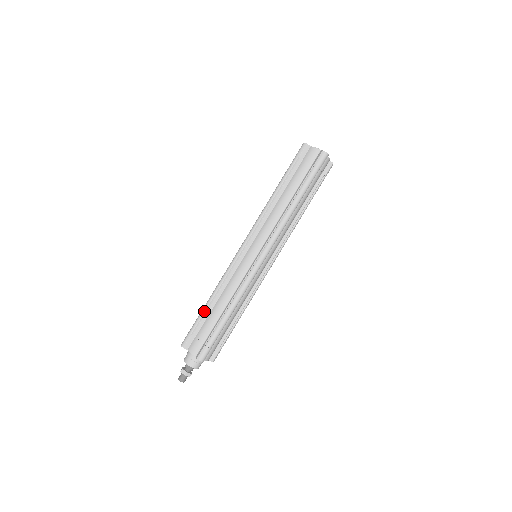
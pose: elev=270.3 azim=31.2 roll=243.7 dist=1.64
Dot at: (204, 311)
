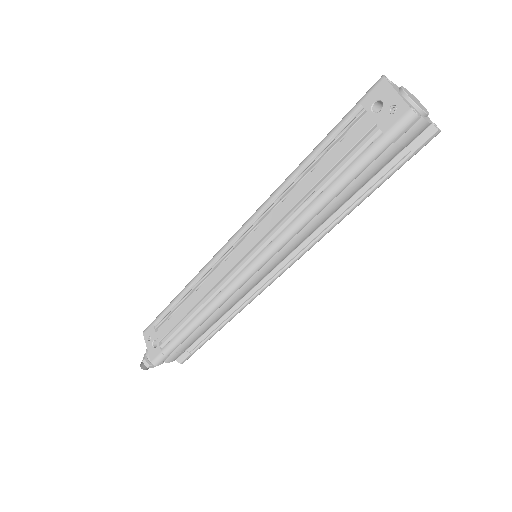
Dot at: occluded
